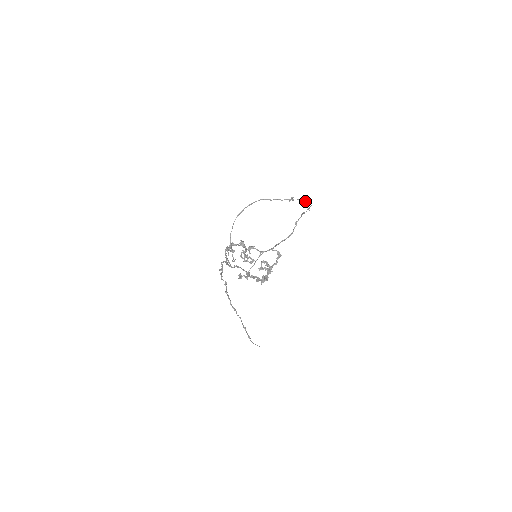
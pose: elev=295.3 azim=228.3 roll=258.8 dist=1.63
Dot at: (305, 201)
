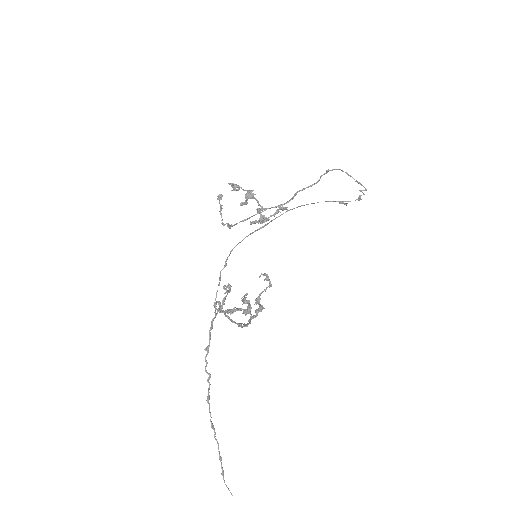
Dot at: (360, 195)
